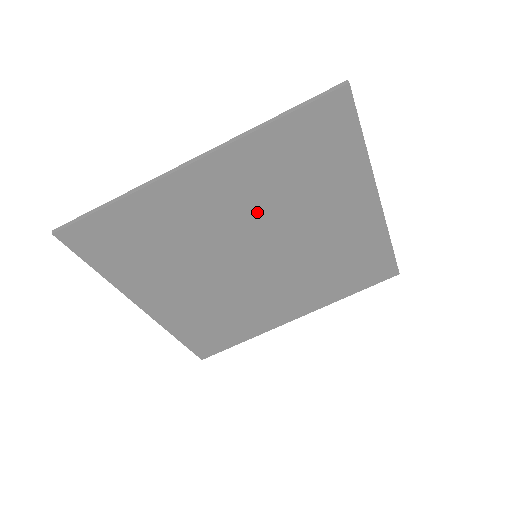
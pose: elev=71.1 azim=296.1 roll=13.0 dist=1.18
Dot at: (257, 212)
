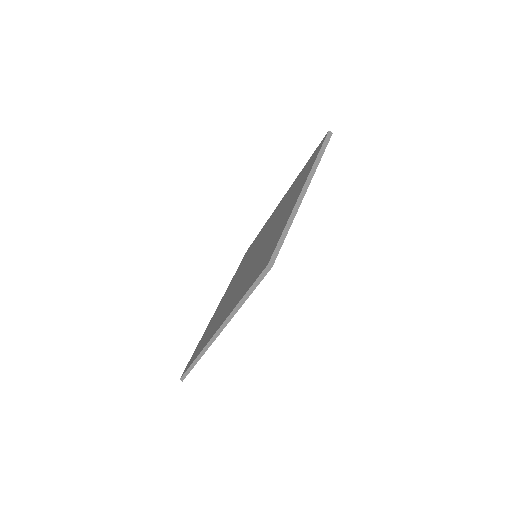
Dot at: occluded
